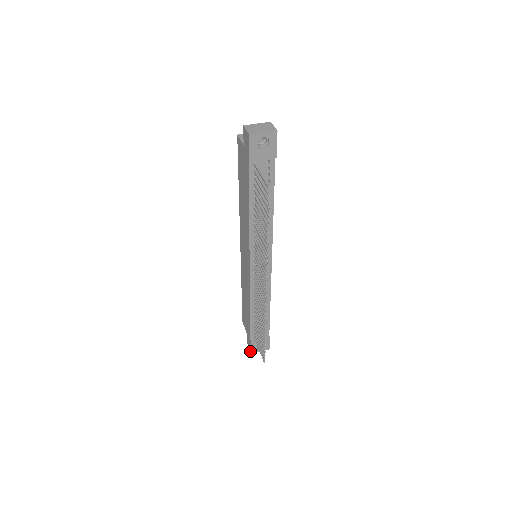
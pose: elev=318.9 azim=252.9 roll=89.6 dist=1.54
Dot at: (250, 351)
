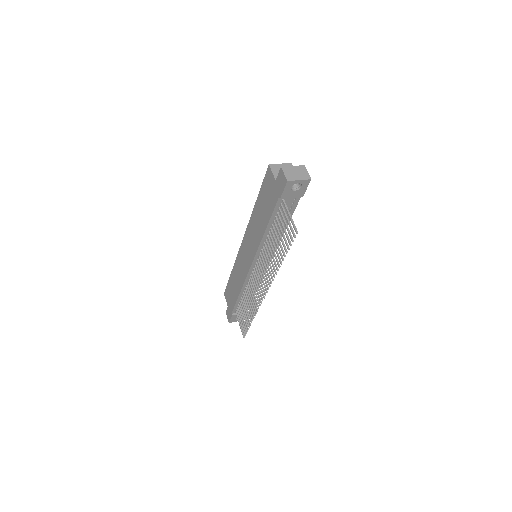
Dot at: (228, 320)
